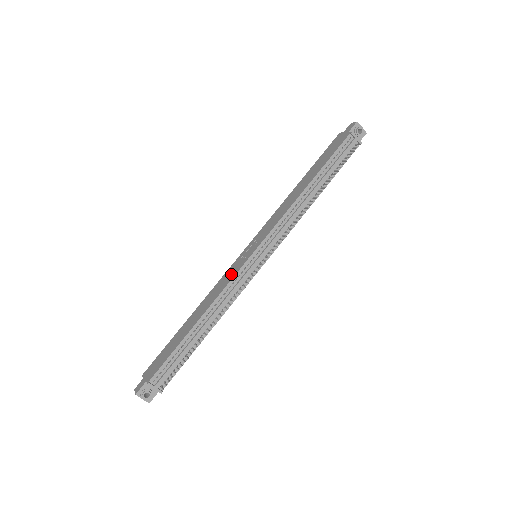
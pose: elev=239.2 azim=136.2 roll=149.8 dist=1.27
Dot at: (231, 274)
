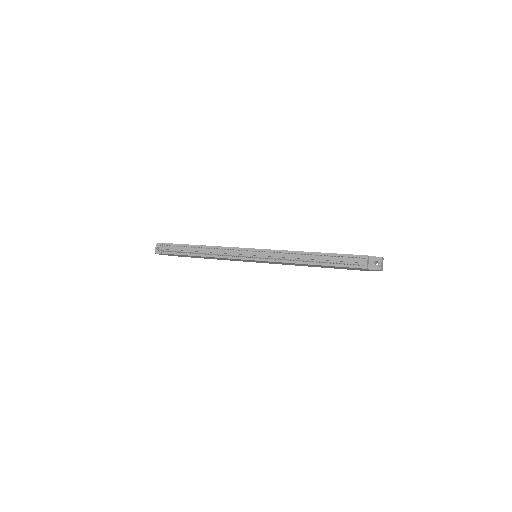
Dot at: occluded
